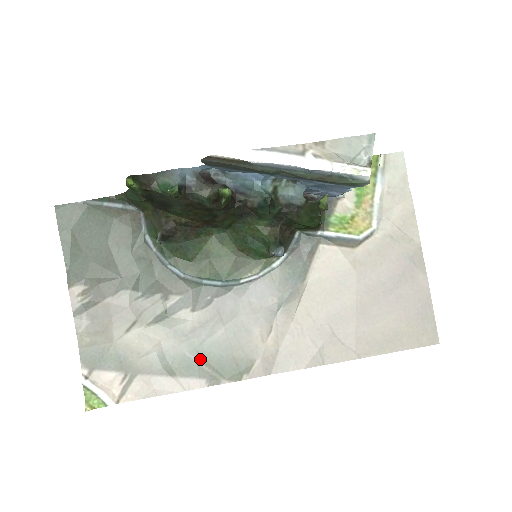
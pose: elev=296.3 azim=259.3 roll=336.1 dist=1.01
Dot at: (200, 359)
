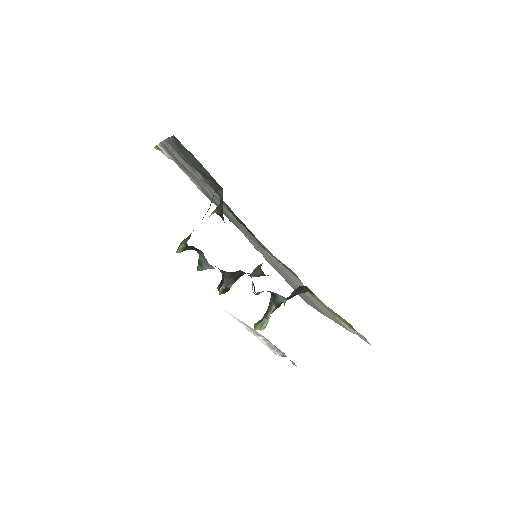
Dot at: (216, 203)
